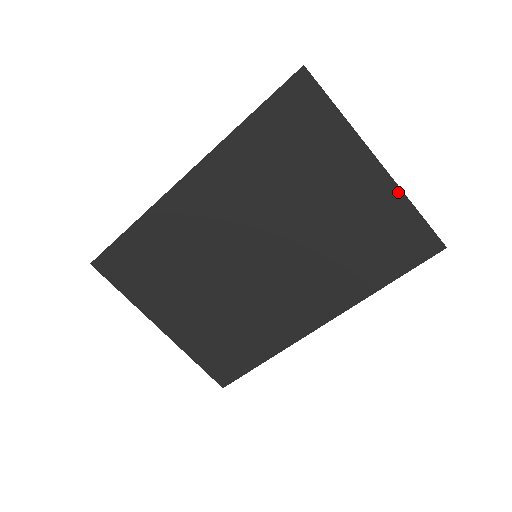
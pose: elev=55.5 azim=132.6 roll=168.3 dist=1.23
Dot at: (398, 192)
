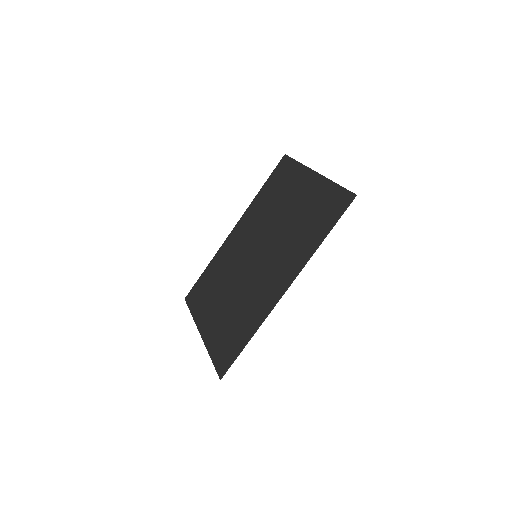
Dot at: (325, 180)
